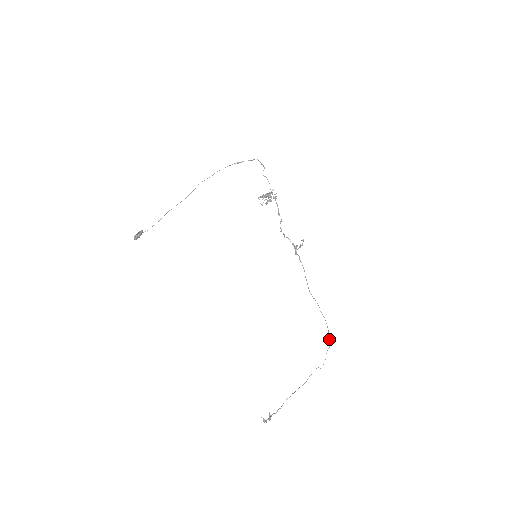
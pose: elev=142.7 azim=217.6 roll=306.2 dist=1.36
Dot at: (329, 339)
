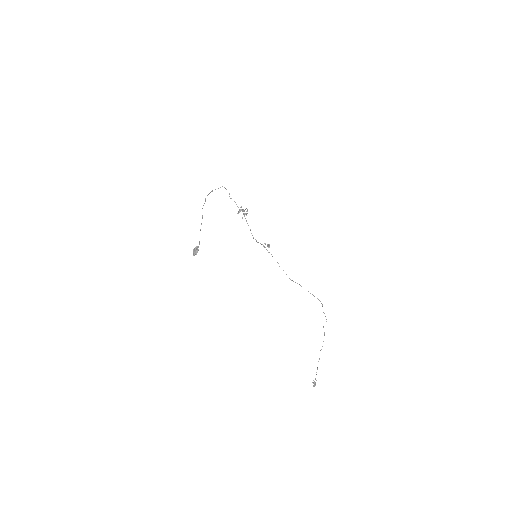
Dot at: occluded
